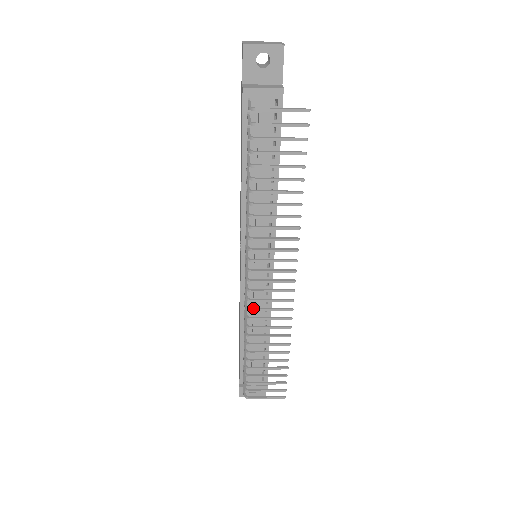
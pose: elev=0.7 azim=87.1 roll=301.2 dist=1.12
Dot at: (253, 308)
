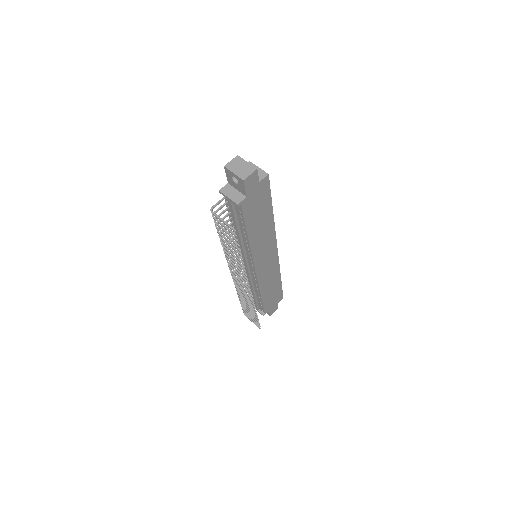
Dot at: (236, 284)
